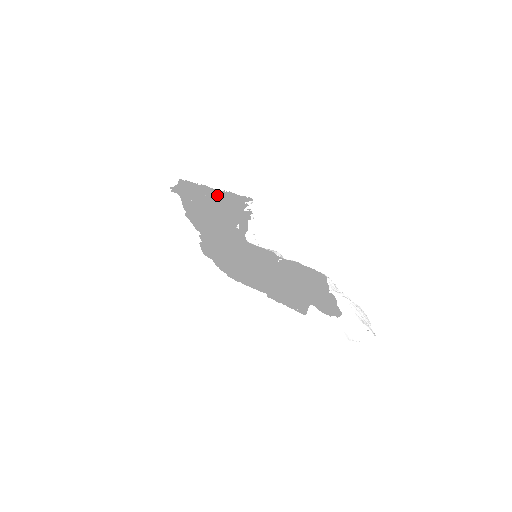
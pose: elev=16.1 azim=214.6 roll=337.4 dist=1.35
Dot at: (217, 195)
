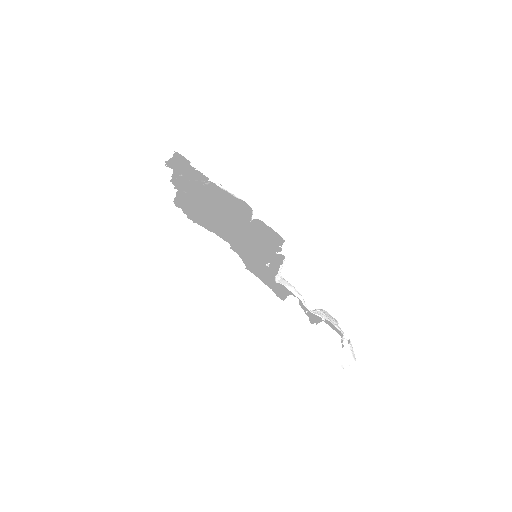
Dot at: occluded
